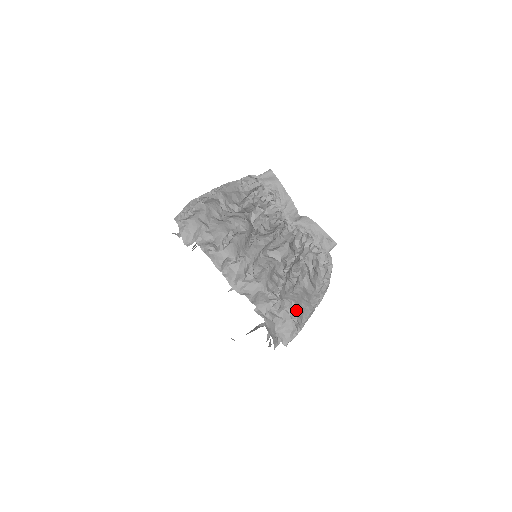
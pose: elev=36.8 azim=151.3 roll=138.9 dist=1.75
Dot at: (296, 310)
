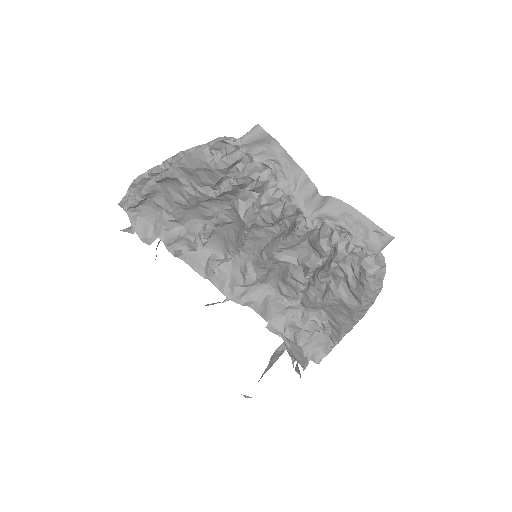
Dot at: (329, 322)
